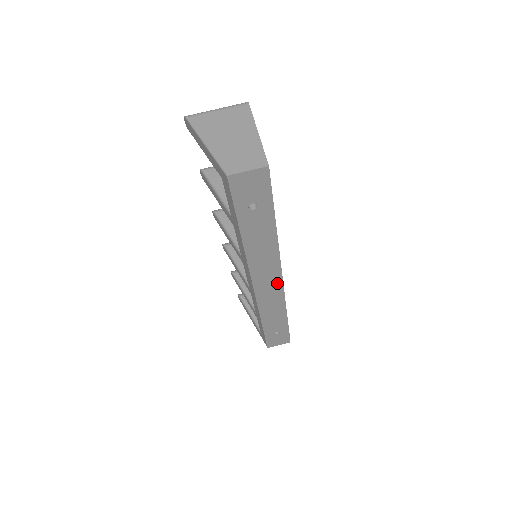
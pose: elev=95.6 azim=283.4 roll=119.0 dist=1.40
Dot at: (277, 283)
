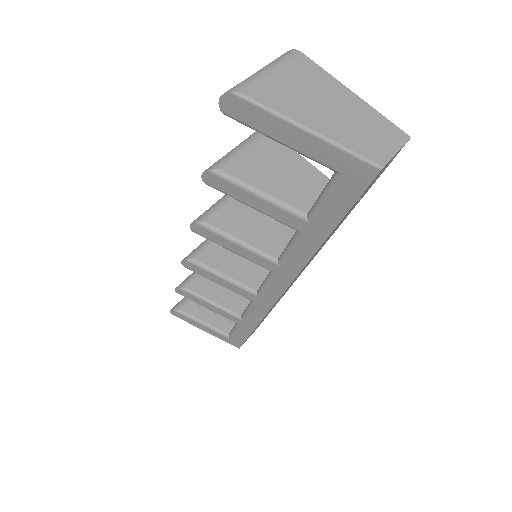
Dot at: (298, 276)
